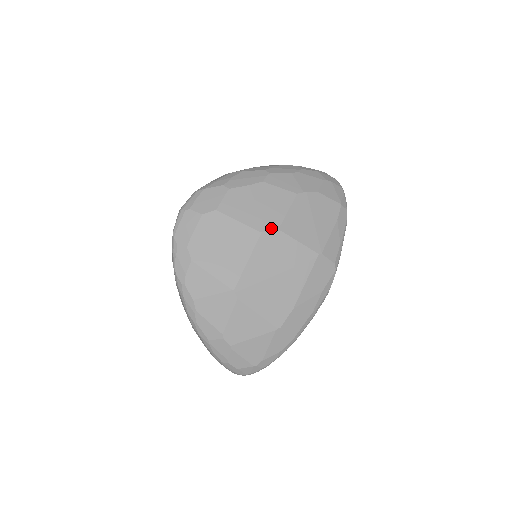
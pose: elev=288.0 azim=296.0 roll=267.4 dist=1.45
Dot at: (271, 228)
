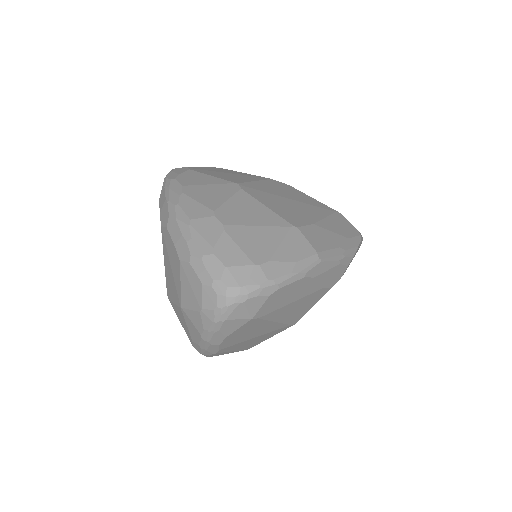
Dot at: (281, 183)
